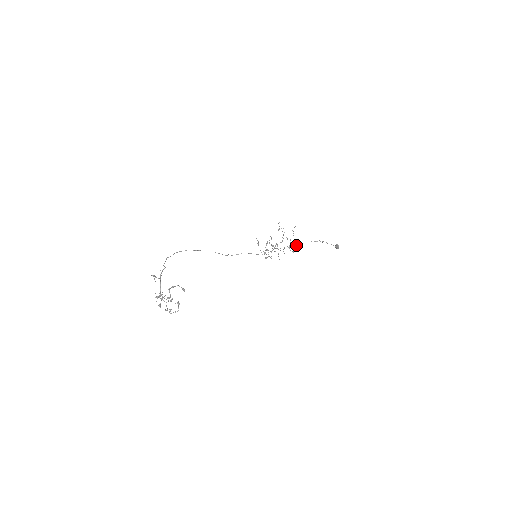
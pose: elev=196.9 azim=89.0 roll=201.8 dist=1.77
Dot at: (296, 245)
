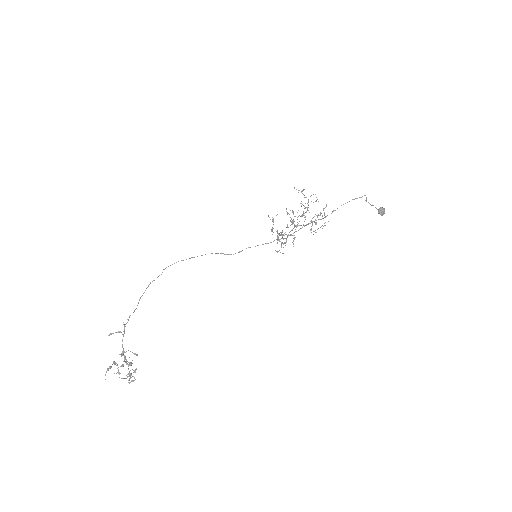
Dot at: (324, 215)
